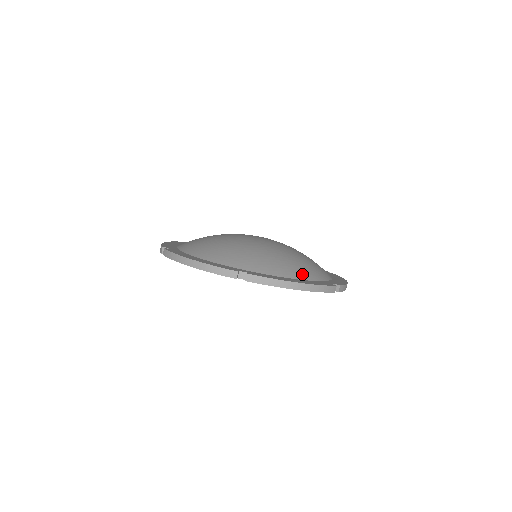
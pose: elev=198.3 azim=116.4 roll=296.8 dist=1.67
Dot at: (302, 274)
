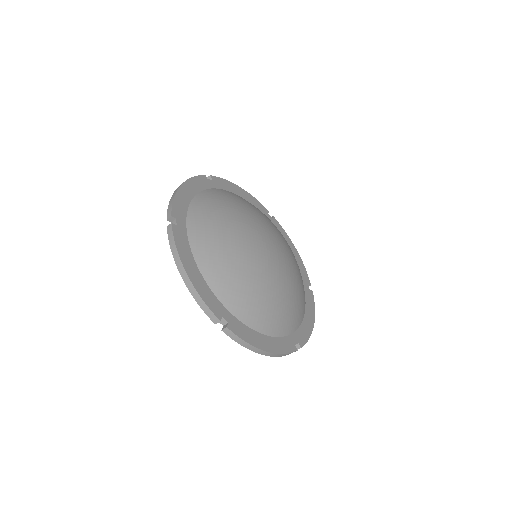
Dot at: (277, 329)
